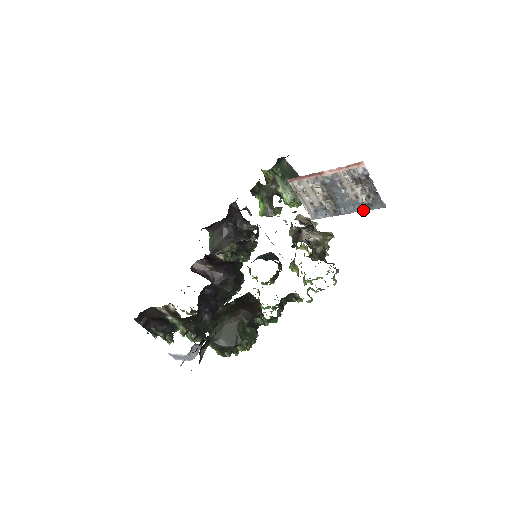
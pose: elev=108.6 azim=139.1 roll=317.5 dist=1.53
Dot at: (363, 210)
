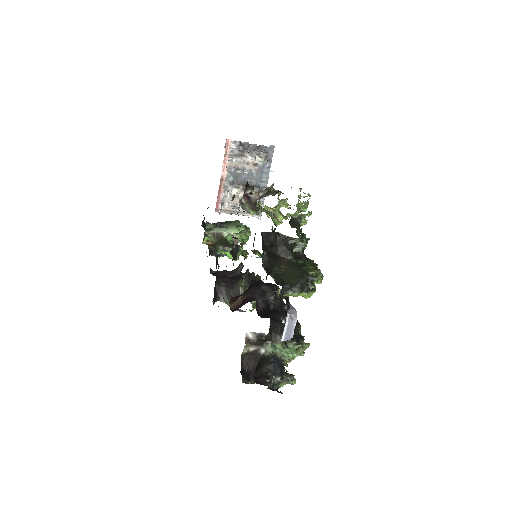
Dot at: (269, 166)
